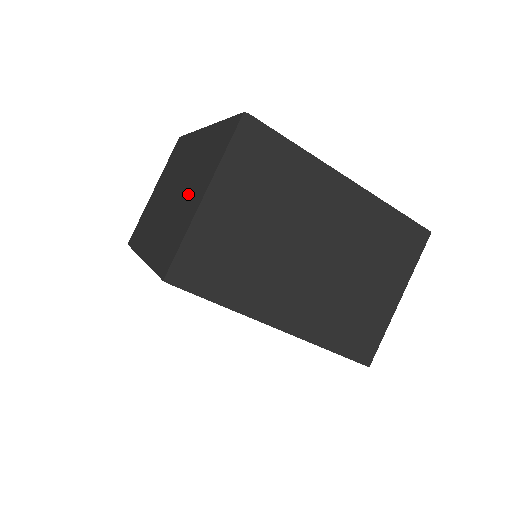
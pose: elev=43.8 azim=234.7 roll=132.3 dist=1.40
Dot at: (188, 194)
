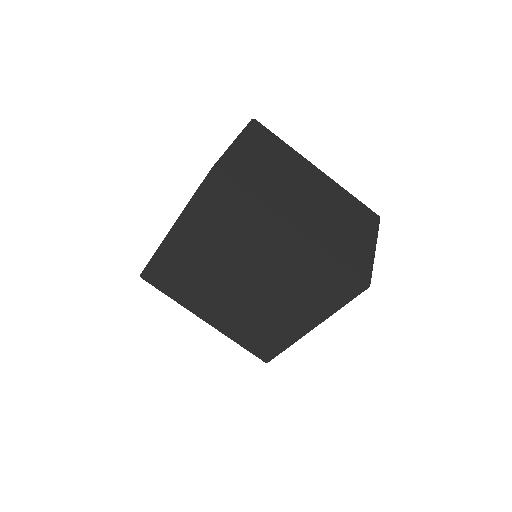
Dot at: occluded
